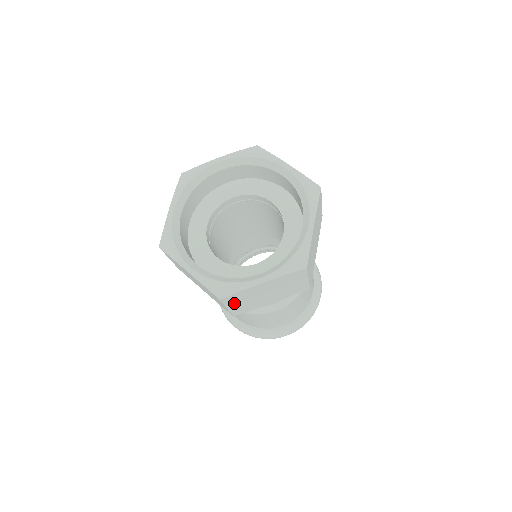
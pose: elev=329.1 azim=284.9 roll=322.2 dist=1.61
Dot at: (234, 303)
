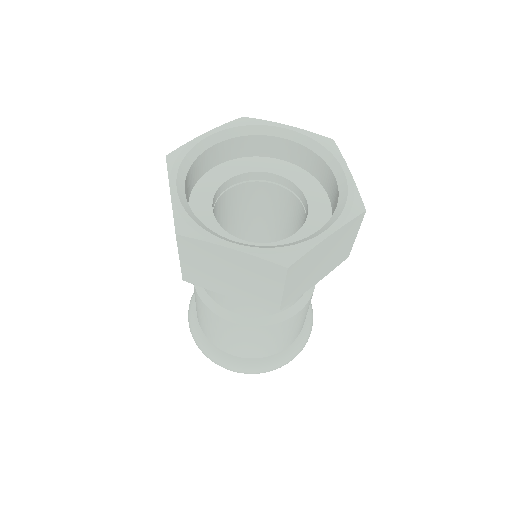
Dot at: (292, 279)
